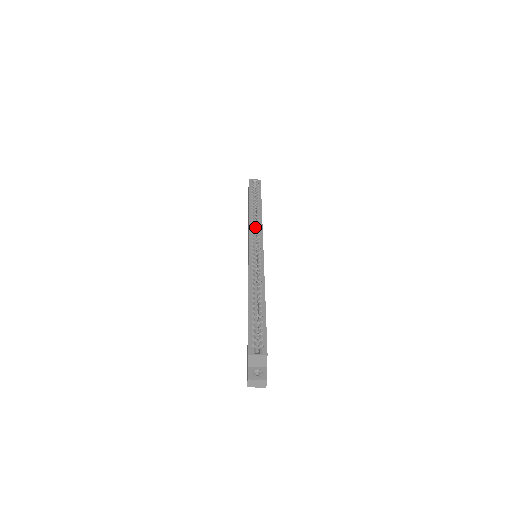
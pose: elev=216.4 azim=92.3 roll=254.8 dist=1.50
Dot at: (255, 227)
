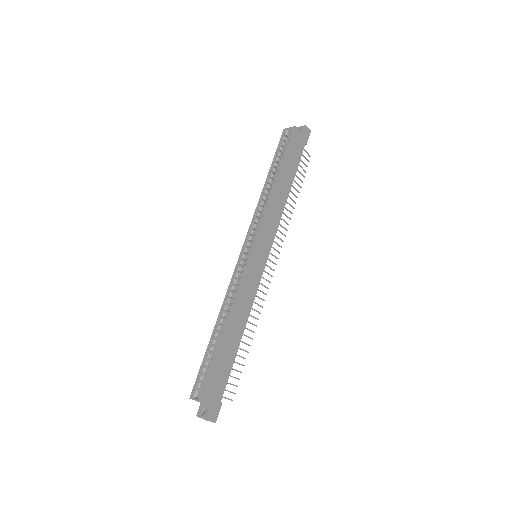
Dot at: occluded
